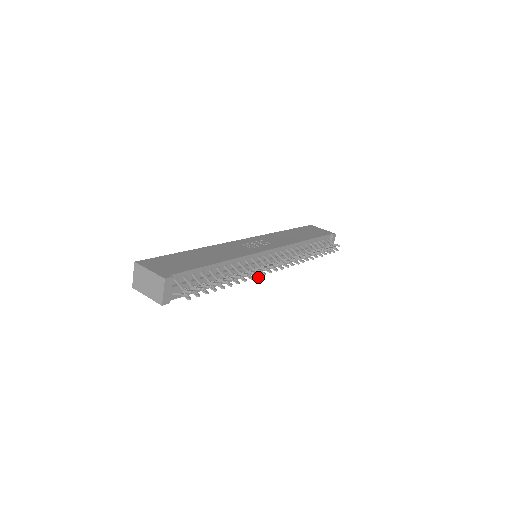
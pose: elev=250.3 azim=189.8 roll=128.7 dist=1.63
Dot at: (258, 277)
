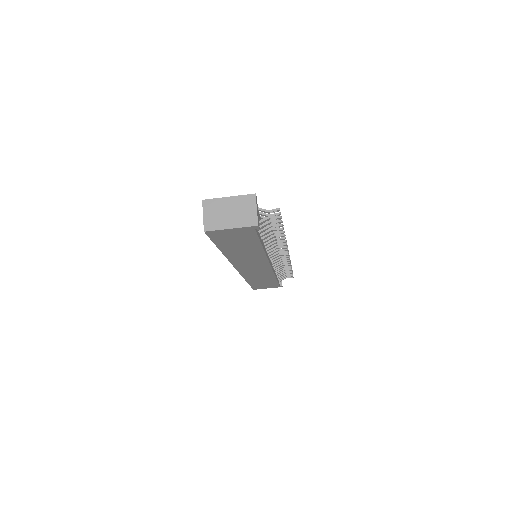
Dot at: (286, 247)
